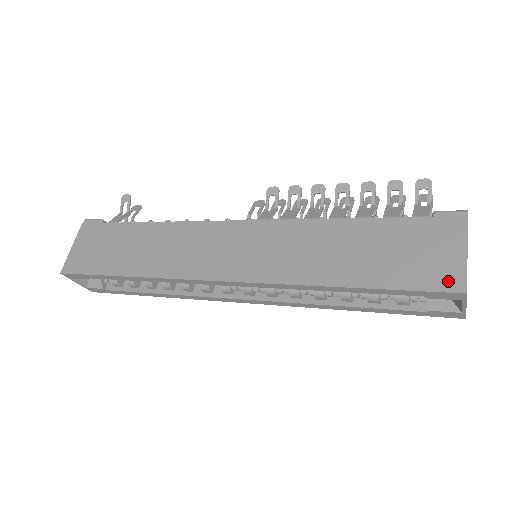
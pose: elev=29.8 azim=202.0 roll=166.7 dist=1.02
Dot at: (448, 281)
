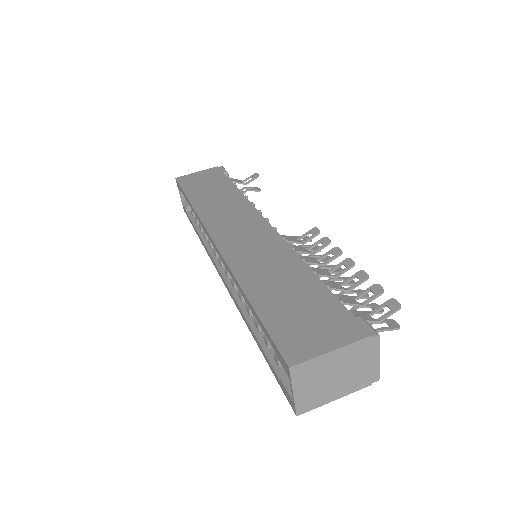
Dot at: (293, 351)
